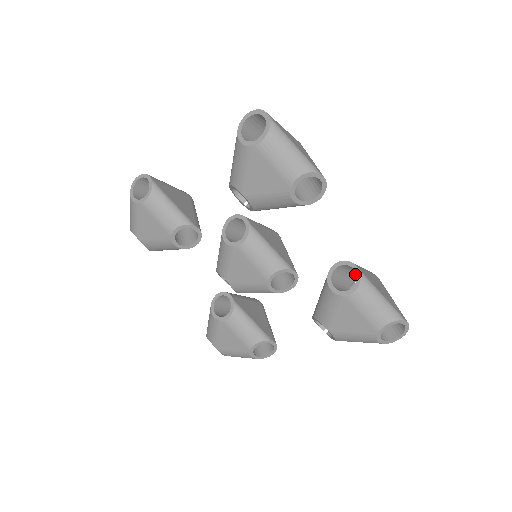
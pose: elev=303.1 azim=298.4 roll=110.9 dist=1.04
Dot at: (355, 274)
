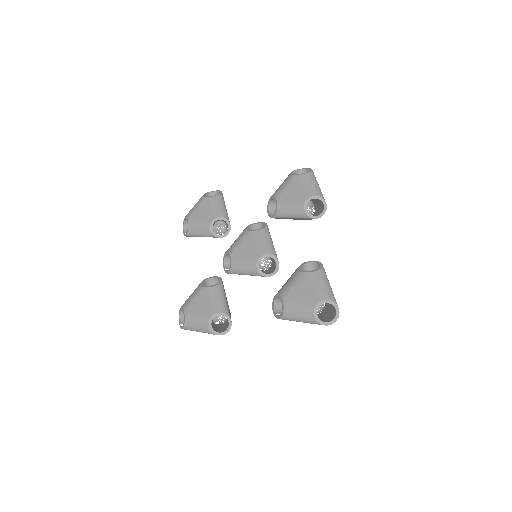
Dot at: occluded
